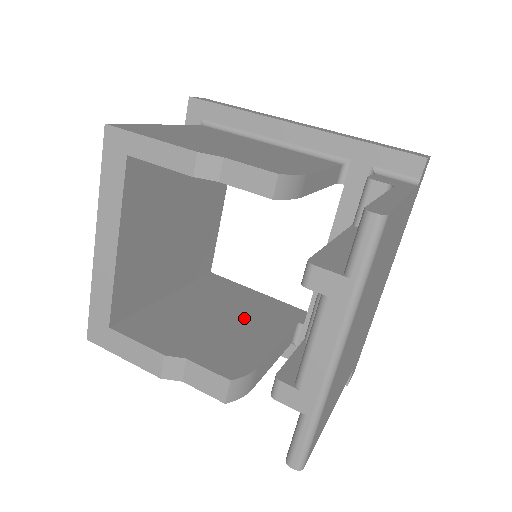
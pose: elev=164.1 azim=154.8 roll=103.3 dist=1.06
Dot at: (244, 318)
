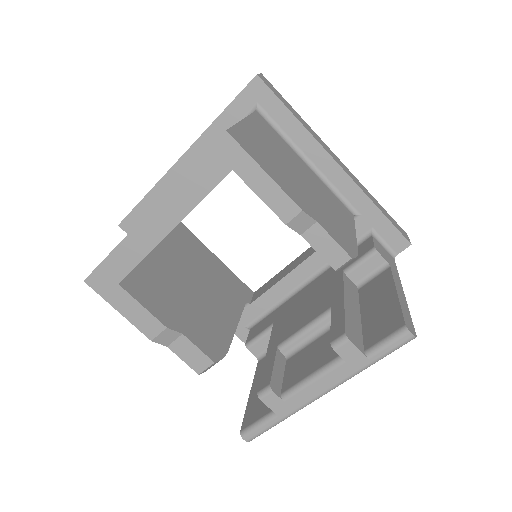
Dot at: (212, 289)
